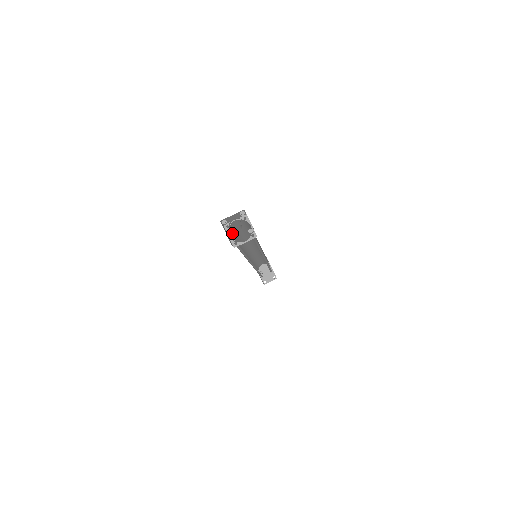
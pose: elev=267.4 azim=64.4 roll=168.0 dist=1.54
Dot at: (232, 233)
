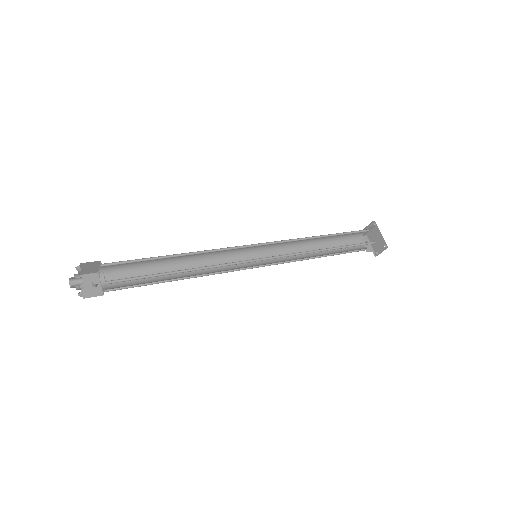
Dot at: (93, 283)
